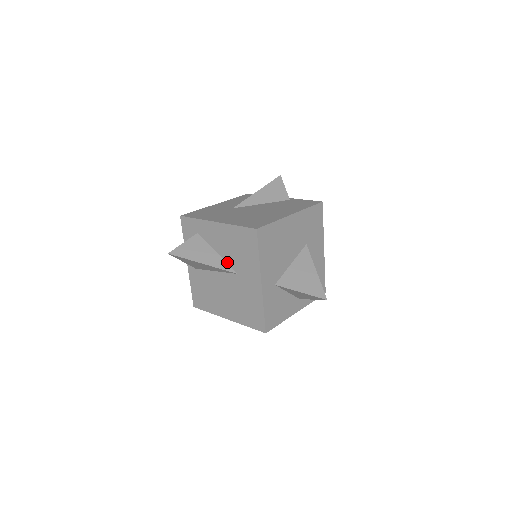
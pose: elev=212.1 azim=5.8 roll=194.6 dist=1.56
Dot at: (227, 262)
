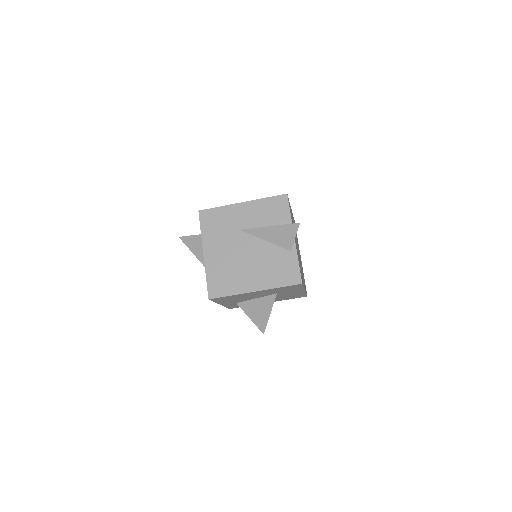
Dot at: occluded
